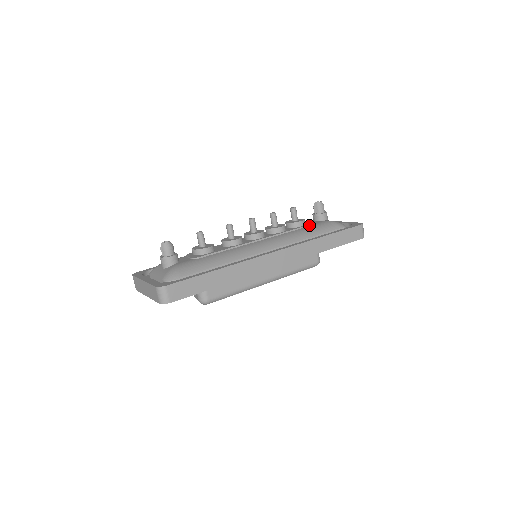
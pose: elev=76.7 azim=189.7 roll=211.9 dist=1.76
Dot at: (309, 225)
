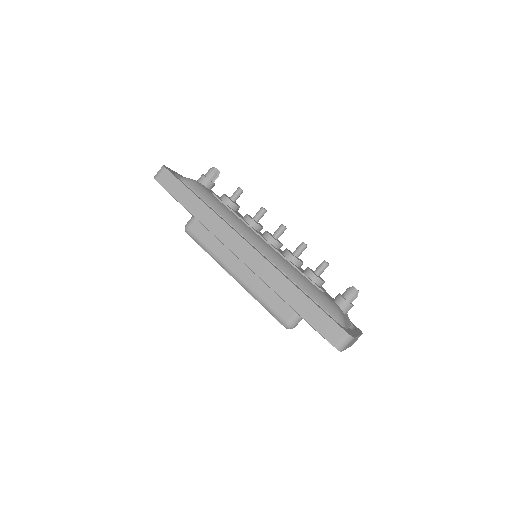
Dot at: (315, 284)
